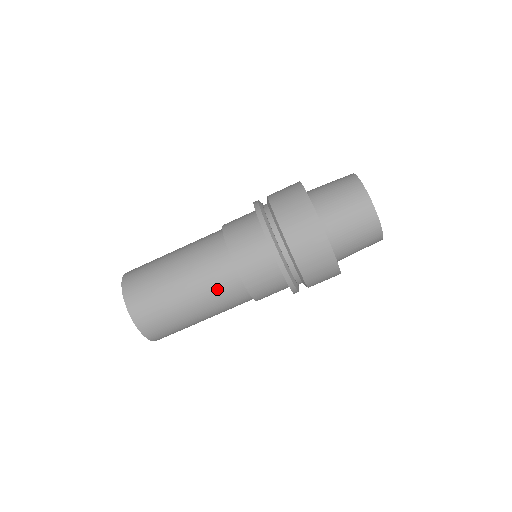
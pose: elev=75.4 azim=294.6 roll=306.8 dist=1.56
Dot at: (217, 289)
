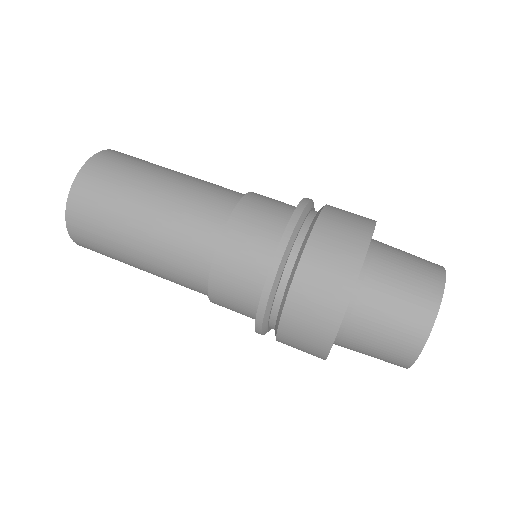
Dot at: (209, 189)
